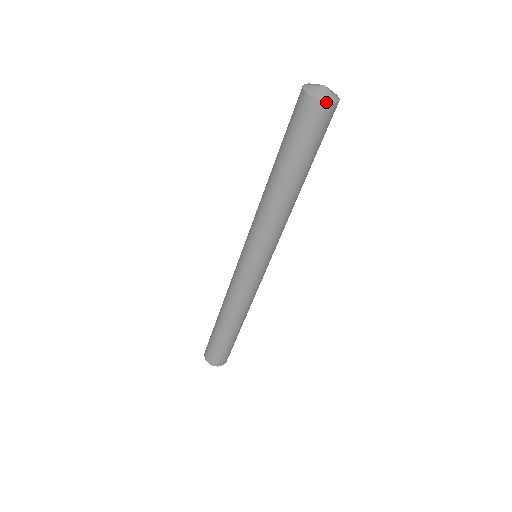
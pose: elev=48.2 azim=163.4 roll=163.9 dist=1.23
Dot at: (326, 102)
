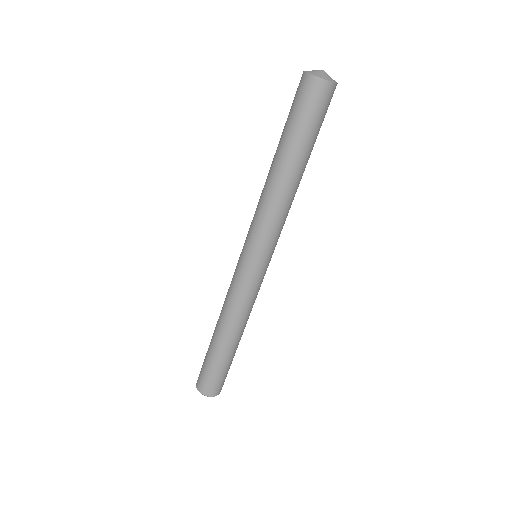
Dot at: (328, 81)
